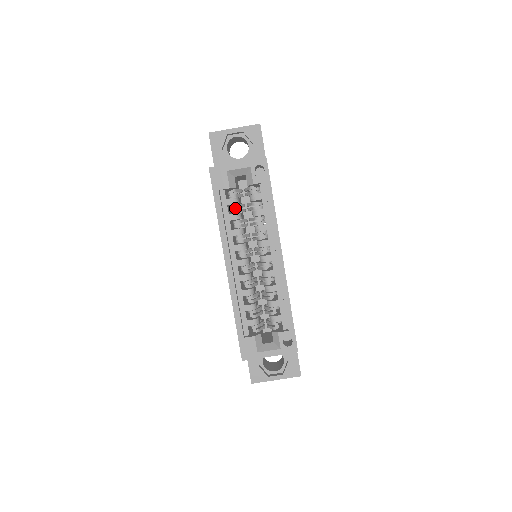
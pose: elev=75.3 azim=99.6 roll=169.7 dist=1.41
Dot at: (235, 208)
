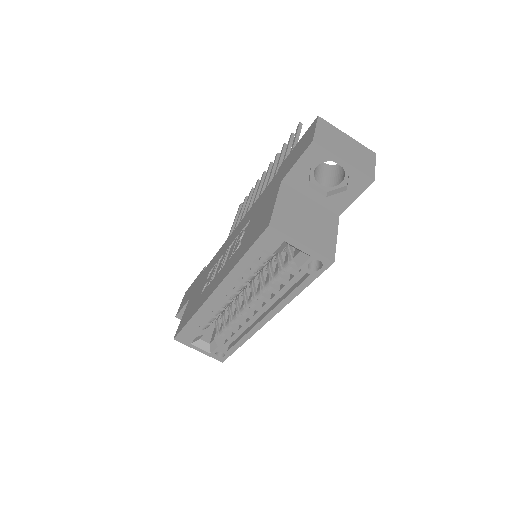
Dot at: (264, 260)
